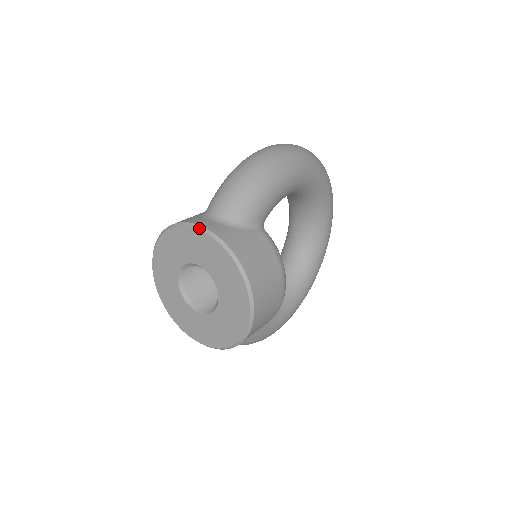
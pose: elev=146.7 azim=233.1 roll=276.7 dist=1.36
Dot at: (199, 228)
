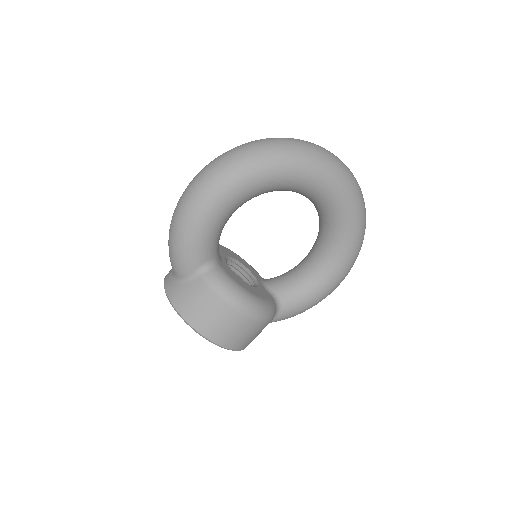
Dot at: occluded
